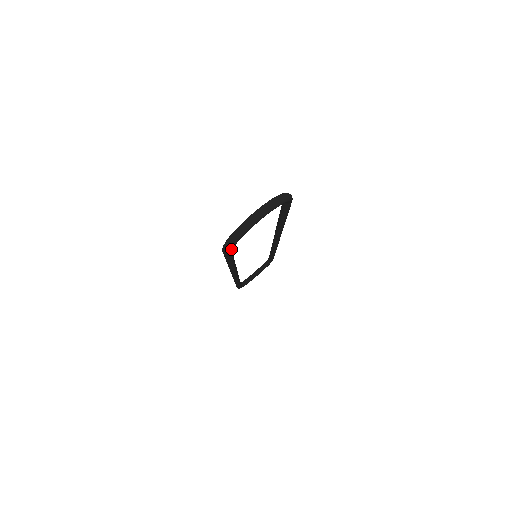
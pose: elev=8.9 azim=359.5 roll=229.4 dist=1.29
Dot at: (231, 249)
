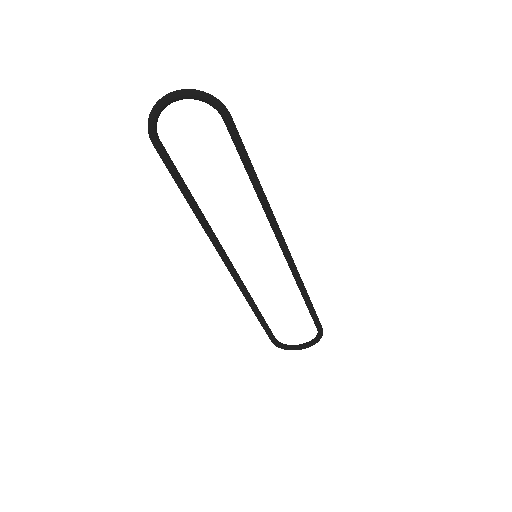
Dot at: (151, 131)
